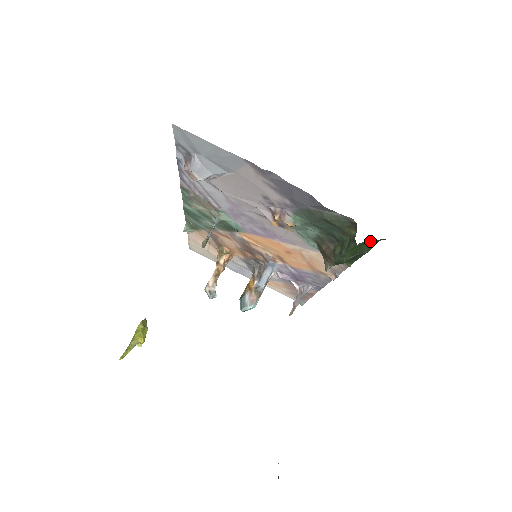
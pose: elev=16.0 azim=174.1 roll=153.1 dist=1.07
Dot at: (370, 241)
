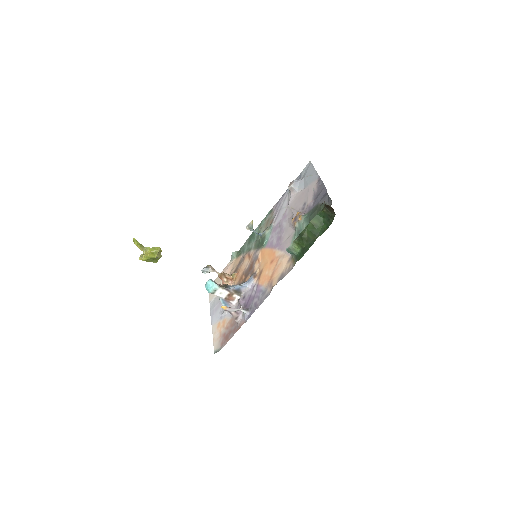
Dot at: (327, 222)
